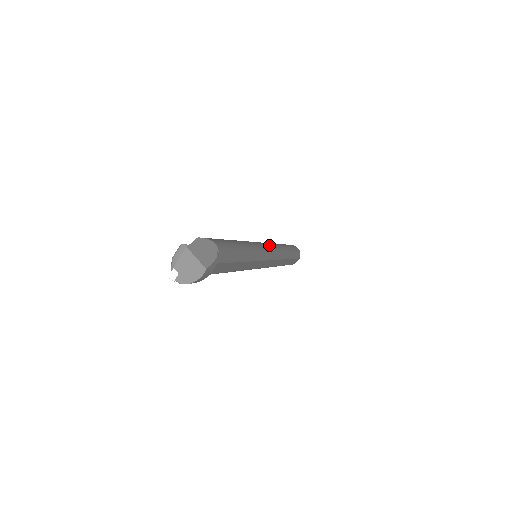
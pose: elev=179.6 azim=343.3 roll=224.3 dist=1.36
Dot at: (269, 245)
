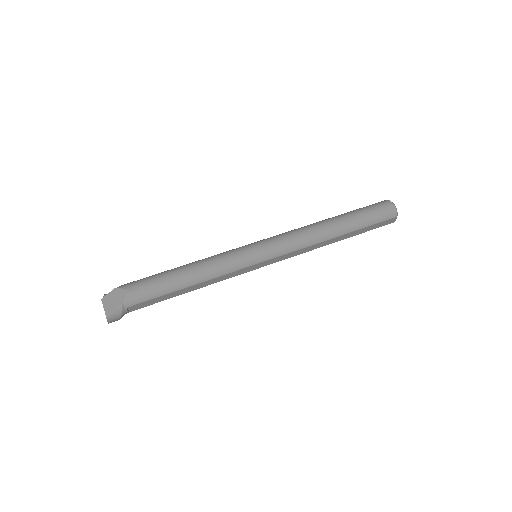
Dot at: (274, 241)
